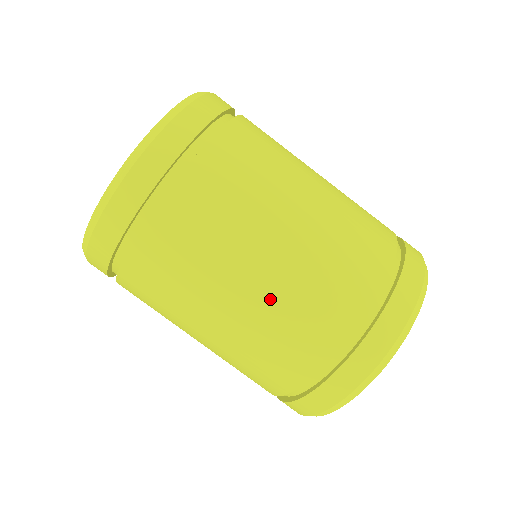
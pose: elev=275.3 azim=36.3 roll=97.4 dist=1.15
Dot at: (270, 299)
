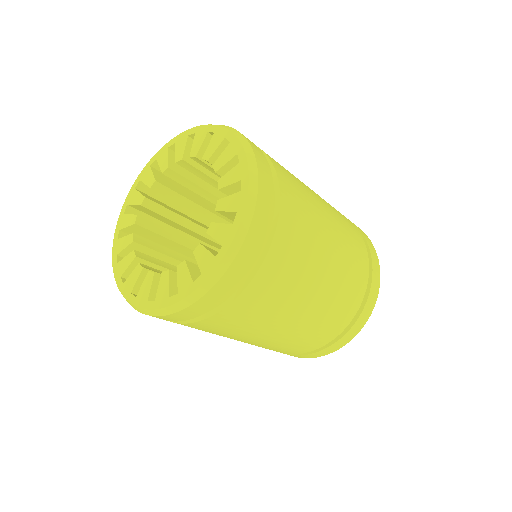
Dot at: (334, 283)
